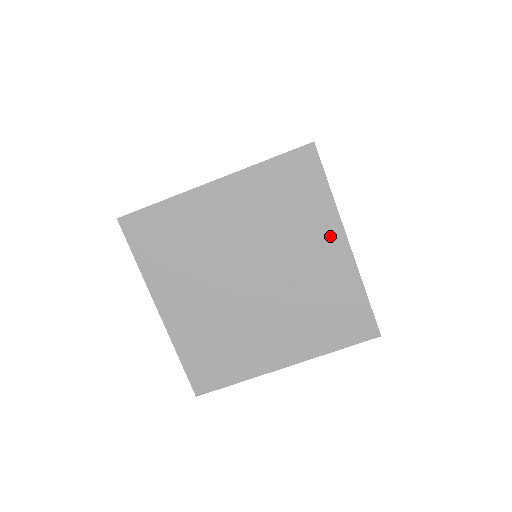
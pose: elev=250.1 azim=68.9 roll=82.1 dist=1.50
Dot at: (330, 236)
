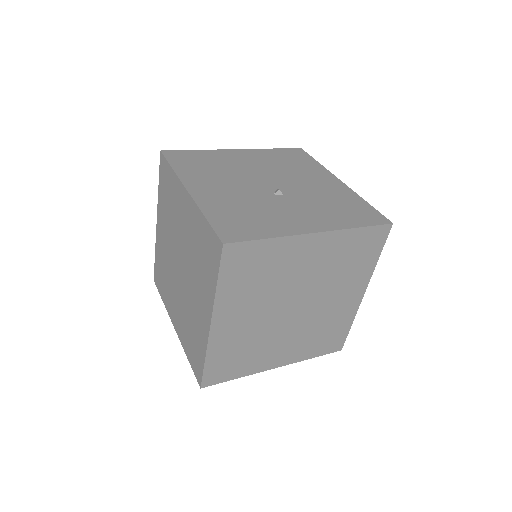
Dot at: (182, 197)
